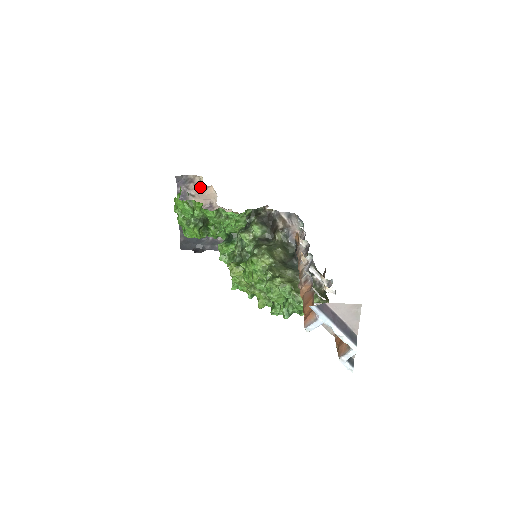
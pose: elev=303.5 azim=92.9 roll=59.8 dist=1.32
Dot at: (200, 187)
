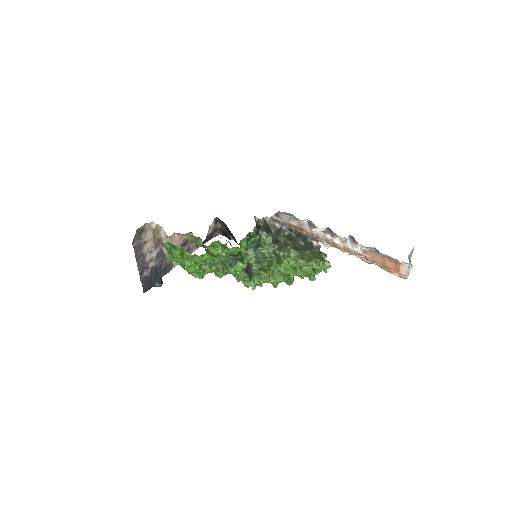
Dot at: (152, 231)
